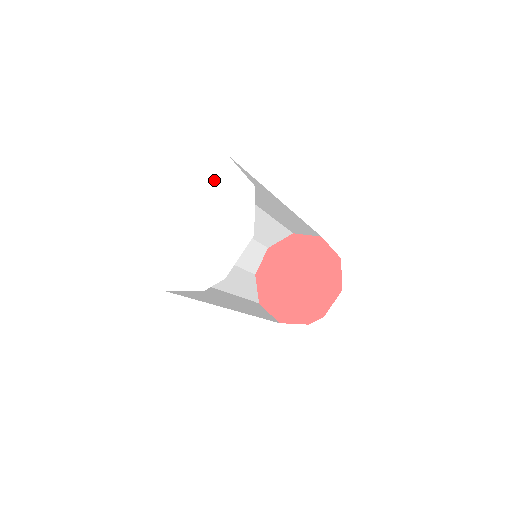
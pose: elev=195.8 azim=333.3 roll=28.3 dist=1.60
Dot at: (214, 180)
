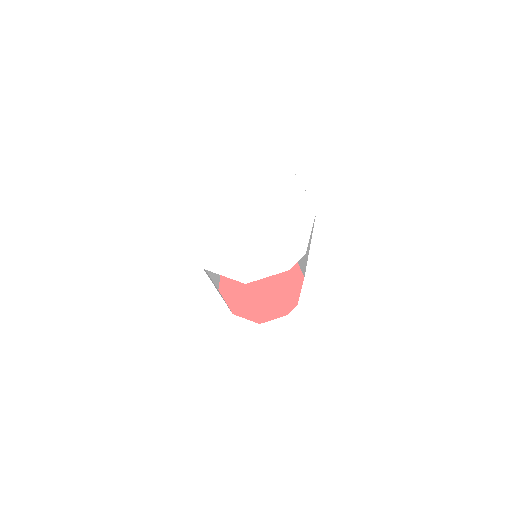
Dot at: (255, 179)
